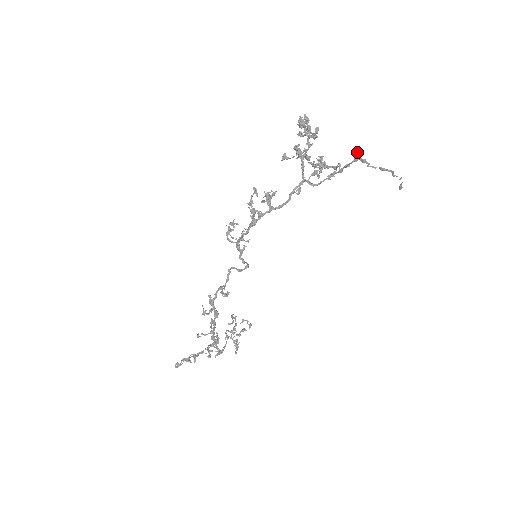
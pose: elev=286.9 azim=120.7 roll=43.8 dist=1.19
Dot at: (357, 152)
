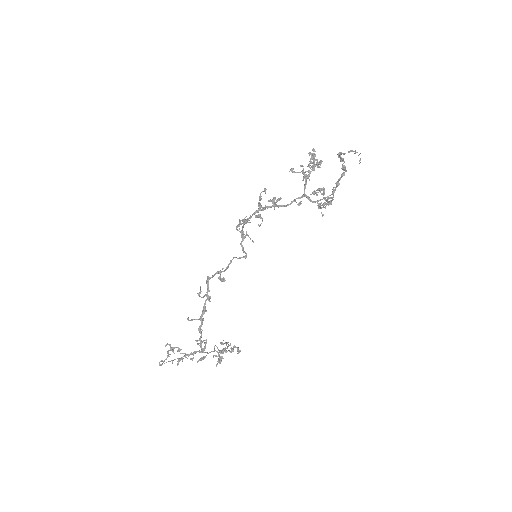
Dot at: (339, 155)
